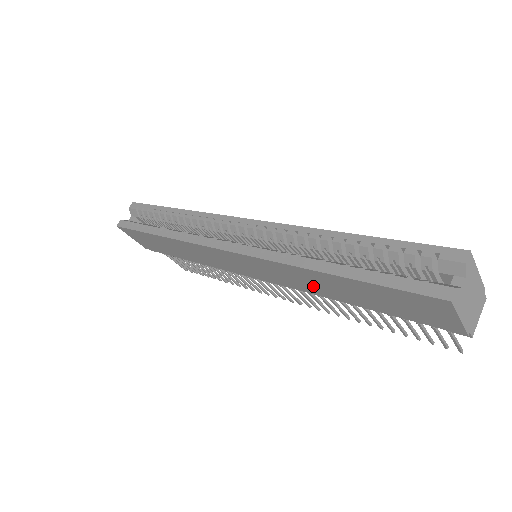
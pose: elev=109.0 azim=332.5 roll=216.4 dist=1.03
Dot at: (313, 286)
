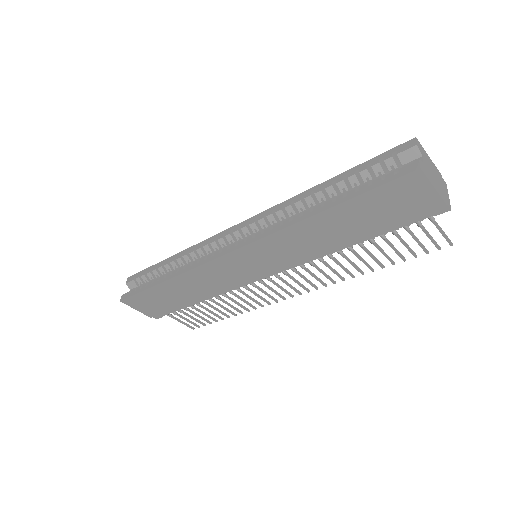
Dot at: (314, 243)
